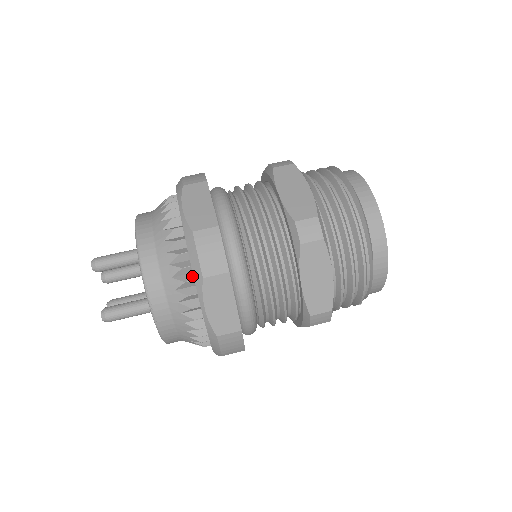
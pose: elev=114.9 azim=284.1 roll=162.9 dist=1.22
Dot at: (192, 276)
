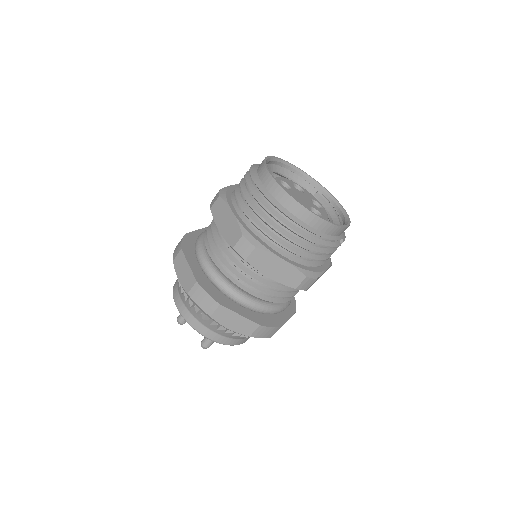
Dot at: occluded
